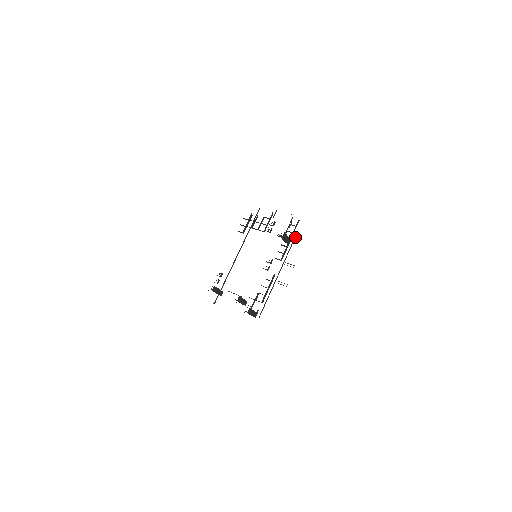
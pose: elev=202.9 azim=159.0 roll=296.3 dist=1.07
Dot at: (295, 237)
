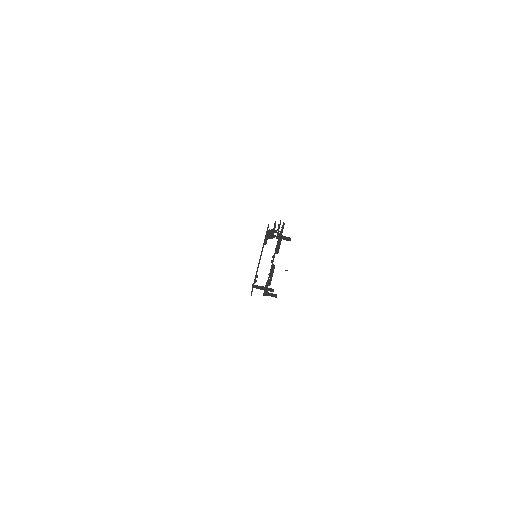
Dot at: (280, 235)
